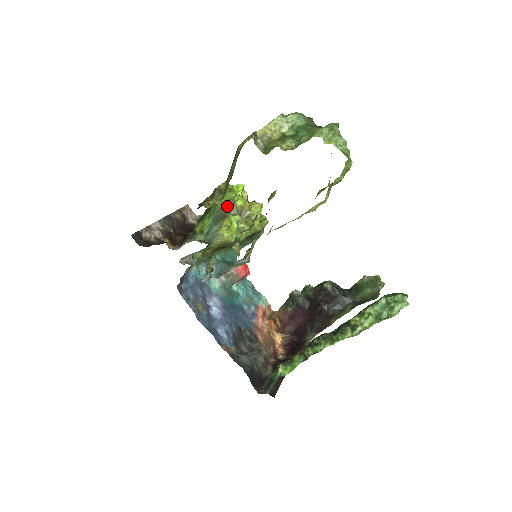
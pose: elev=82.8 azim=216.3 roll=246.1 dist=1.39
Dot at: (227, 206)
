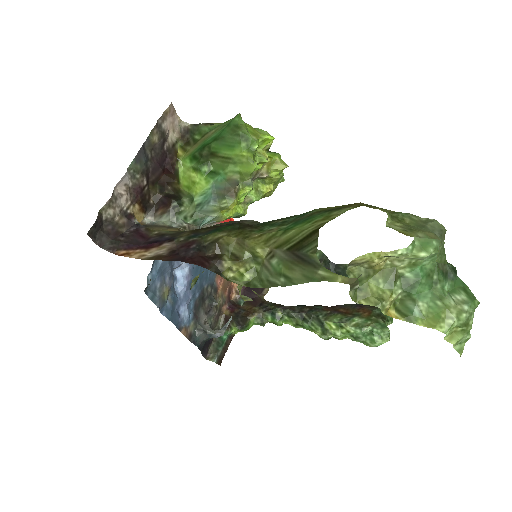
Dot at: (241, 181)
